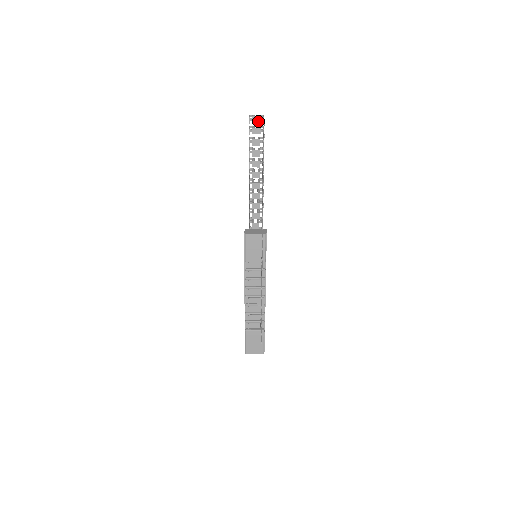
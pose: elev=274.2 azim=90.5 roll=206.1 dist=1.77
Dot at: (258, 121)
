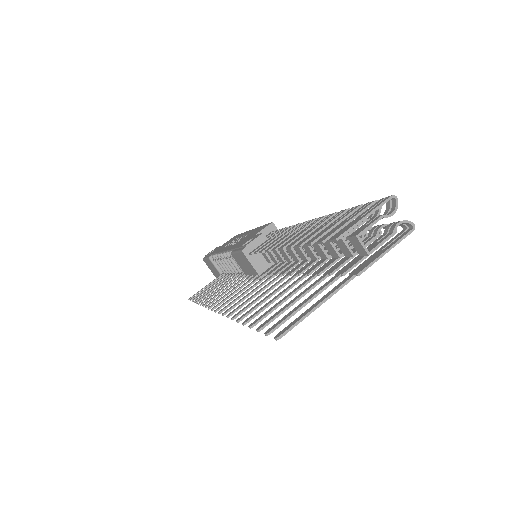
Dot at: (359, 250)
